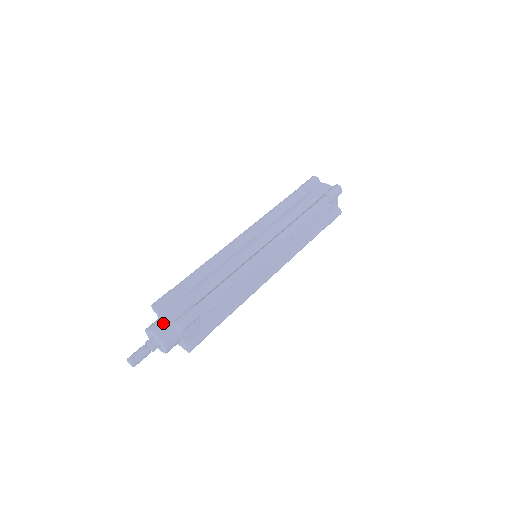
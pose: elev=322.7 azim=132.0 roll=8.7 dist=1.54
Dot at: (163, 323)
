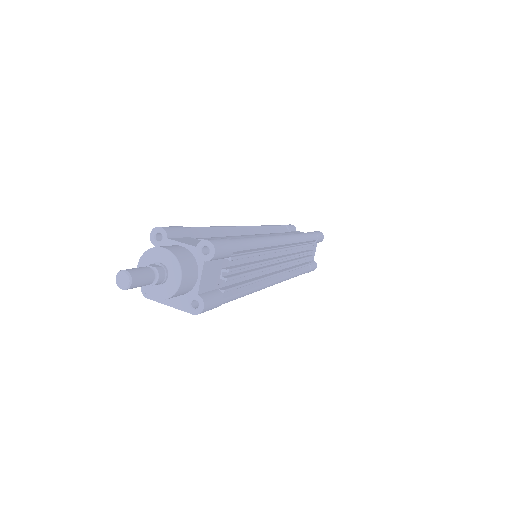
Dot at: (177, 246)
